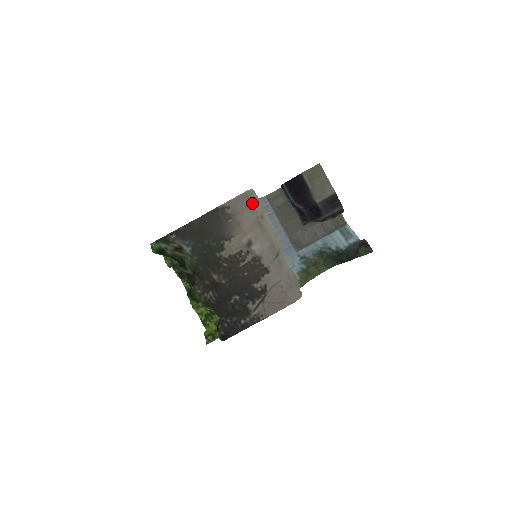
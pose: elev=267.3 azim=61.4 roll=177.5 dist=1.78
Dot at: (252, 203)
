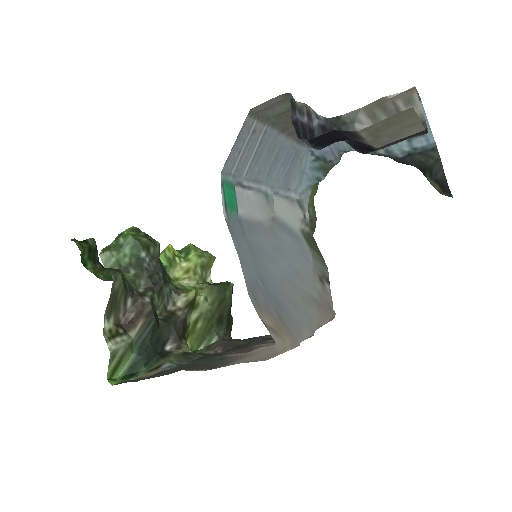
Dot at: occluded
